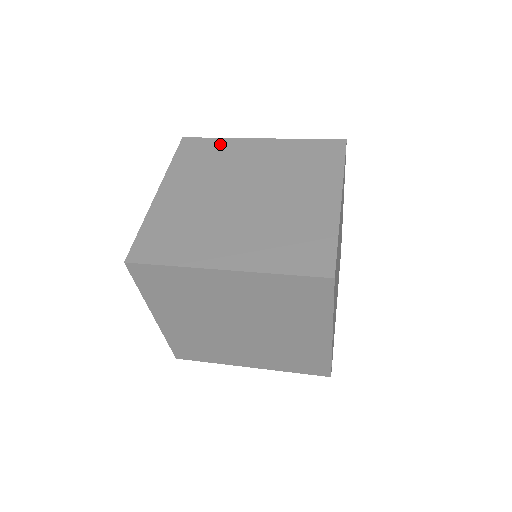
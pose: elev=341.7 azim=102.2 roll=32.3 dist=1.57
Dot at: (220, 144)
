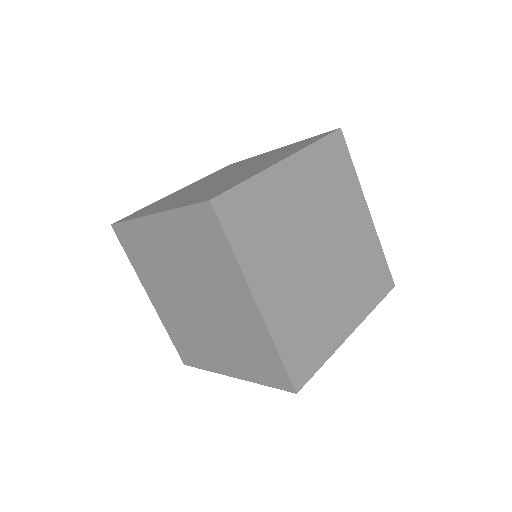
Dot at: (246, 160)
